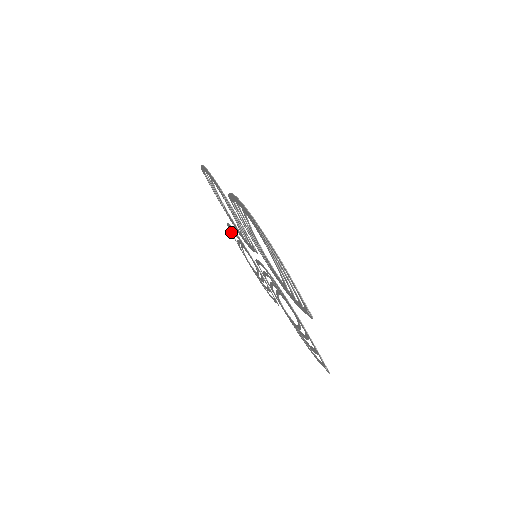
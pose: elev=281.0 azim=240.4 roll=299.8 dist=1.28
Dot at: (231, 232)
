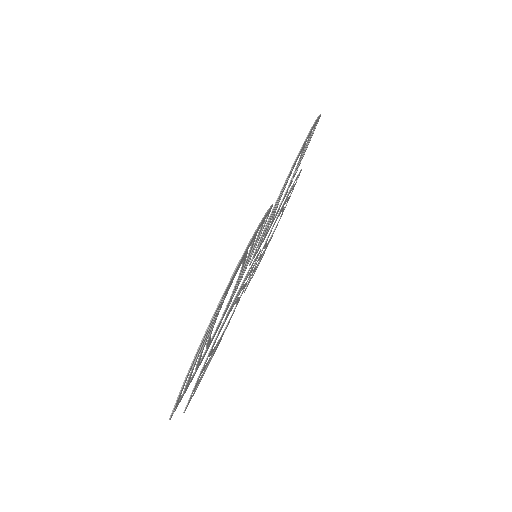
Dot at: occluded
